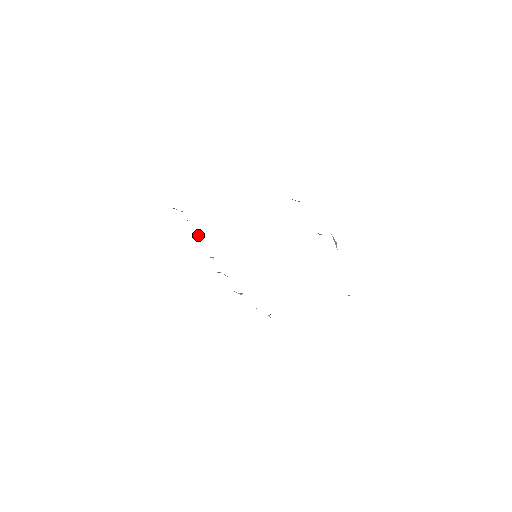
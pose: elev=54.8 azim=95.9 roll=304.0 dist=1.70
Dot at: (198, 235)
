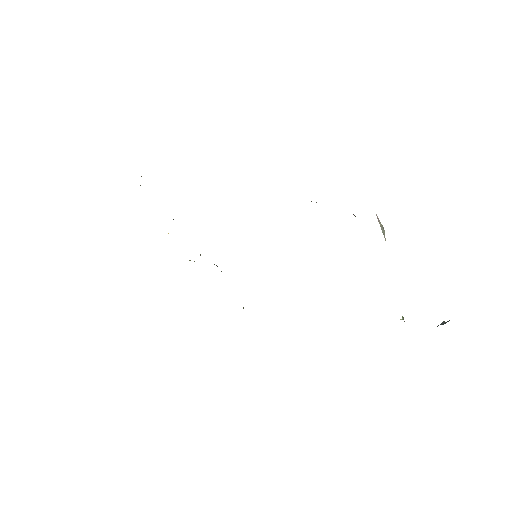
Dot at: occluded
